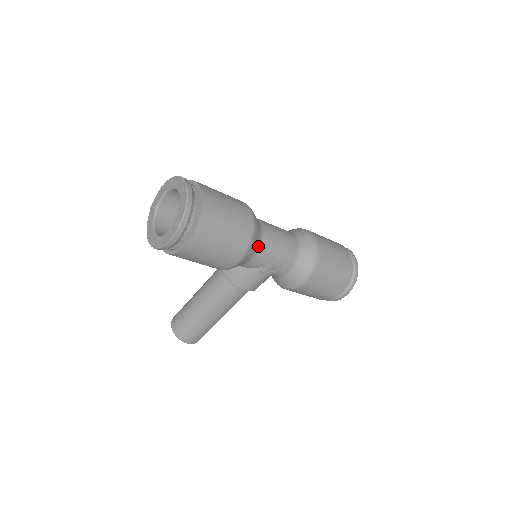
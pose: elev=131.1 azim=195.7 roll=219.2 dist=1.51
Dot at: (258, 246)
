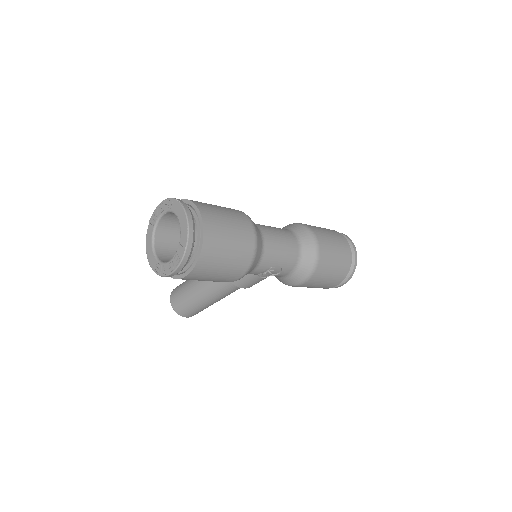
Dot at: (259, 261)
